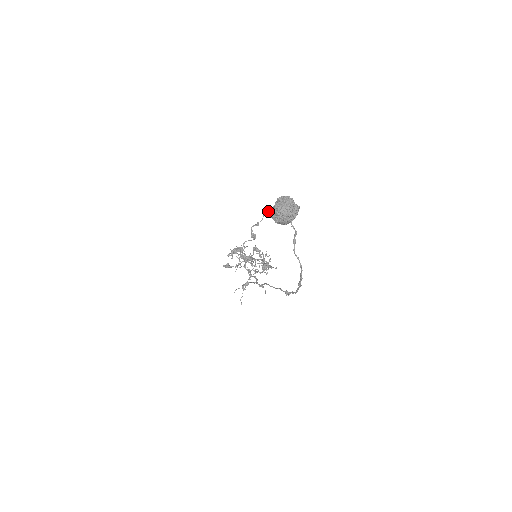
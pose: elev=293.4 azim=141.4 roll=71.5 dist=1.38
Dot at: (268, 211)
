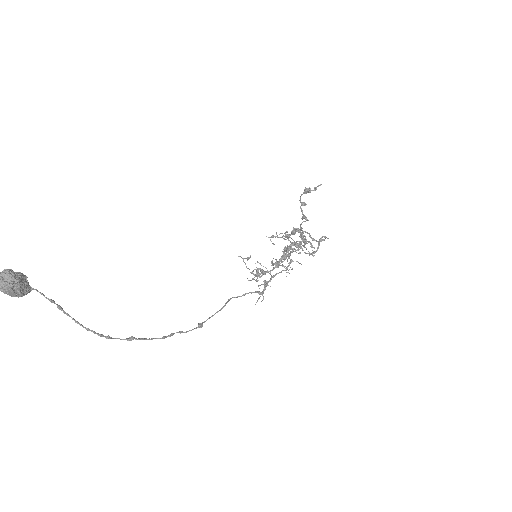
Dot at: (304, 190)
